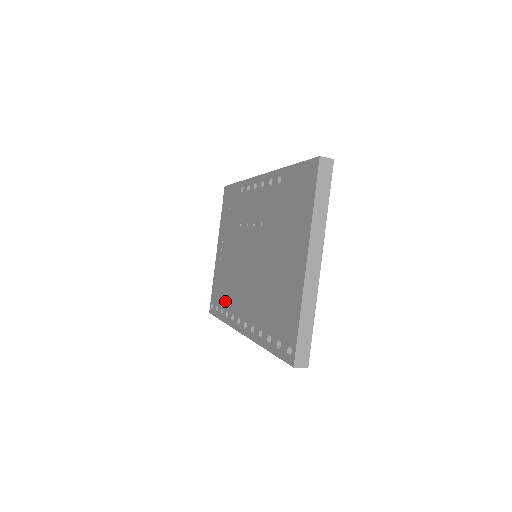
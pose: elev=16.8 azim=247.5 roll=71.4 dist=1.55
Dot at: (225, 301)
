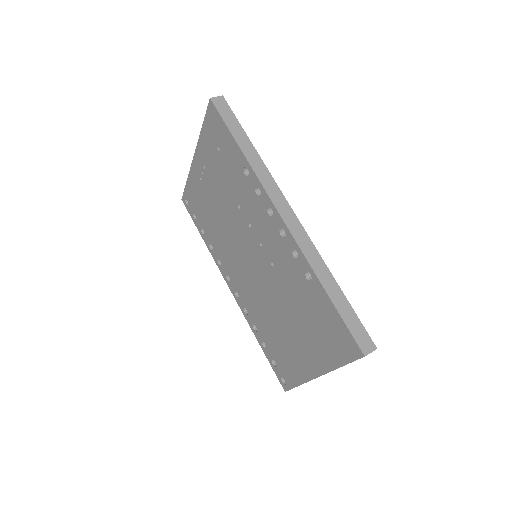
Dot at: (208, 233)
